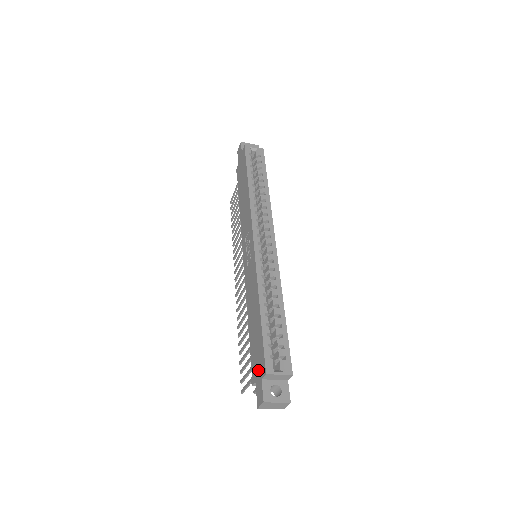
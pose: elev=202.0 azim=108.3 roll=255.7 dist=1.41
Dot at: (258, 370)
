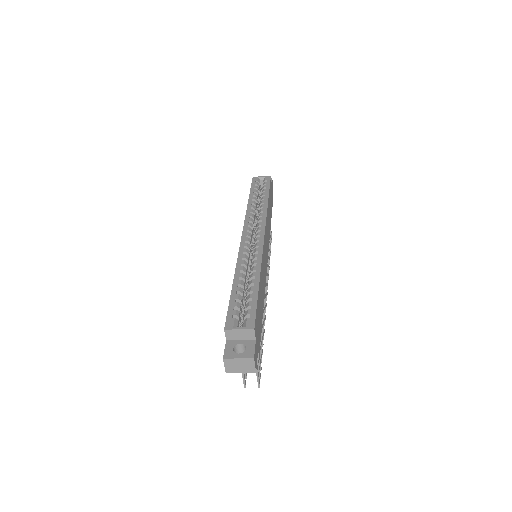
Dot at: occluded
